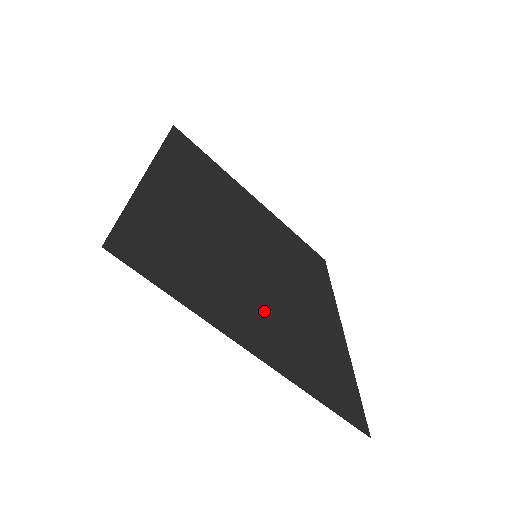
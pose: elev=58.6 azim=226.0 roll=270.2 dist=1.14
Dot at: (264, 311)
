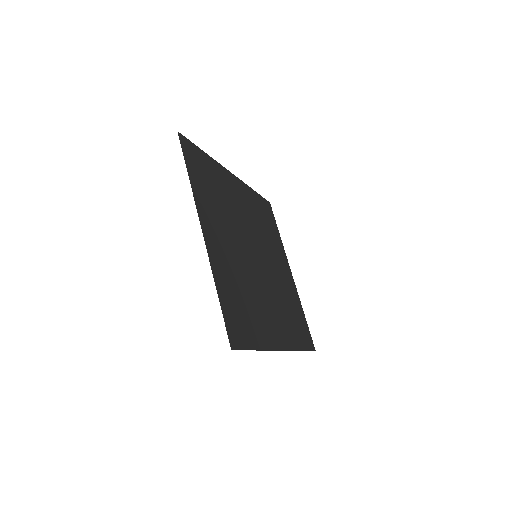
Dot at: (230, 250)
